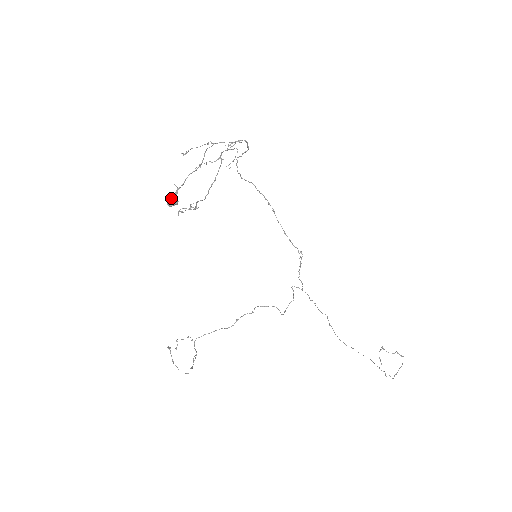
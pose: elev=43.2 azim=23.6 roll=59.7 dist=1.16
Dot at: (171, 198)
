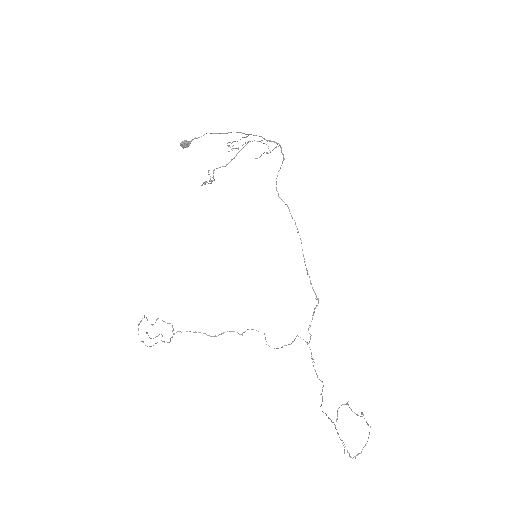
Dot at: (185, 141)
